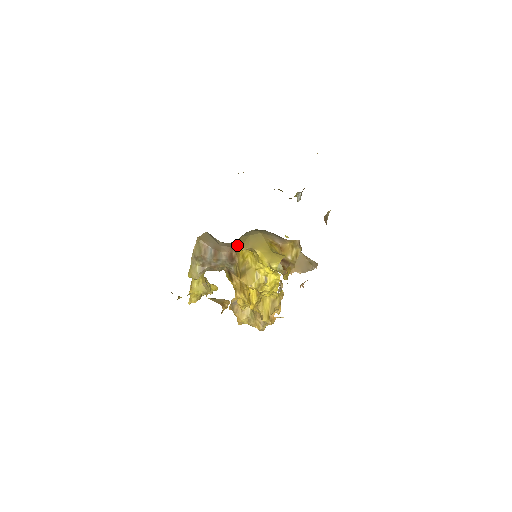
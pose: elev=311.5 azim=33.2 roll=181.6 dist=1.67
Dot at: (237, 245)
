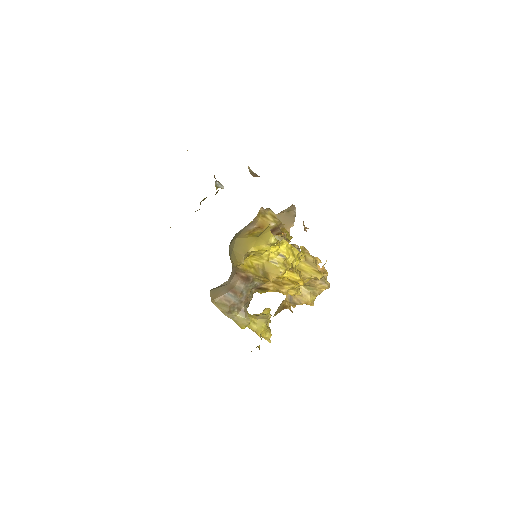
Dot at: (236, 267)
